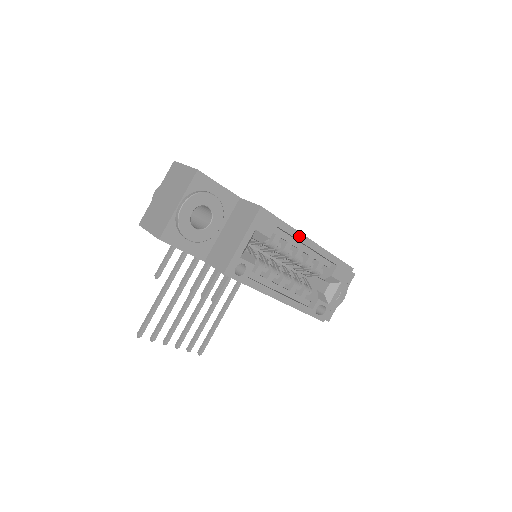
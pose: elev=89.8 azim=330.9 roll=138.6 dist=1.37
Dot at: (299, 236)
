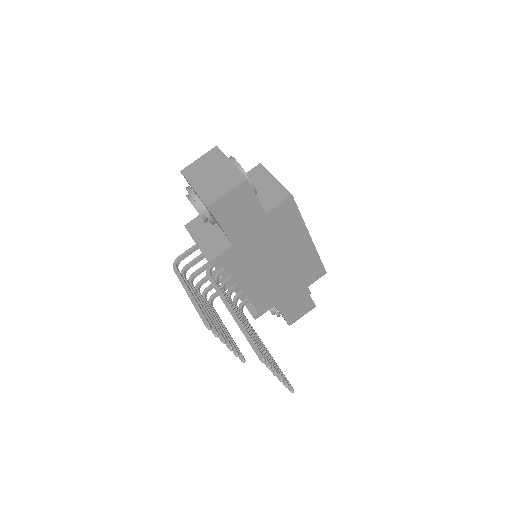
Dot at: occluded
